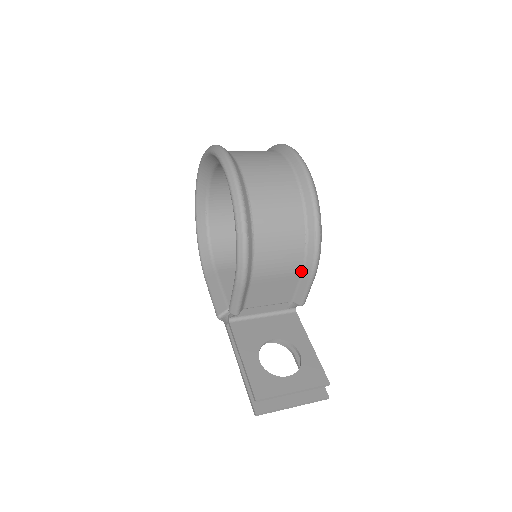
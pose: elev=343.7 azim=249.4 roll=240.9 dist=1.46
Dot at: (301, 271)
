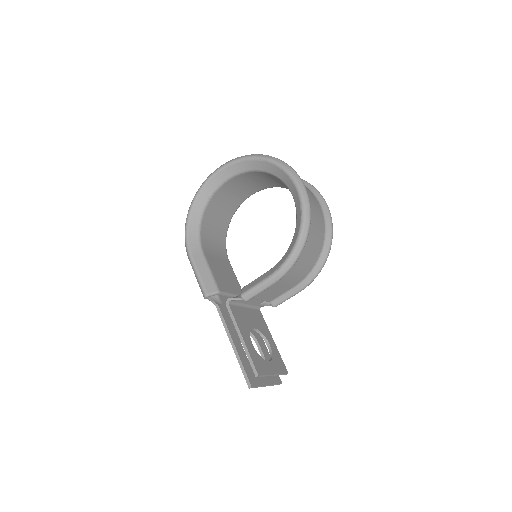
Dot at: (298, 283)
